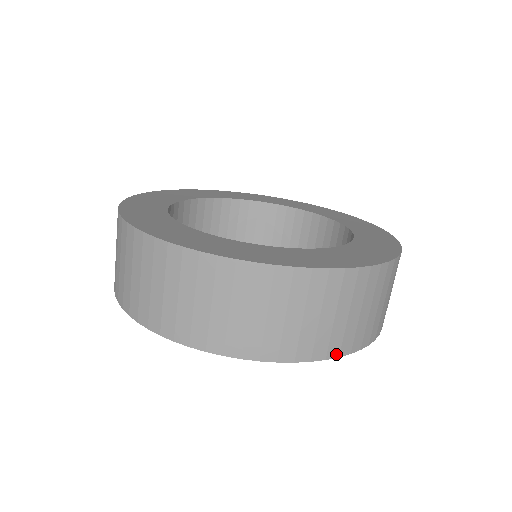
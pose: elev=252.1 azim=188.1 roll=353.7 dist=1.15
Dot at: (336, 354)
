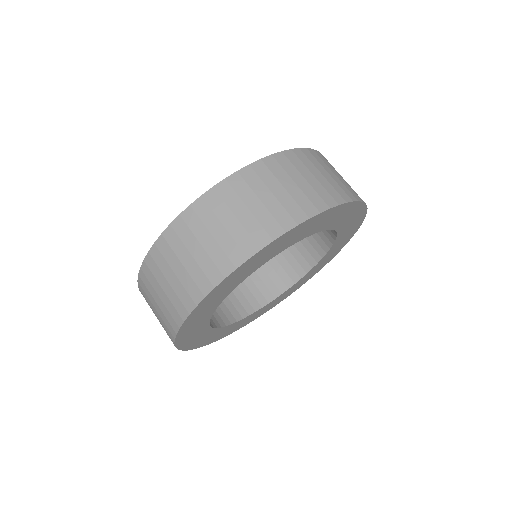
Dot at: (304, 218)
